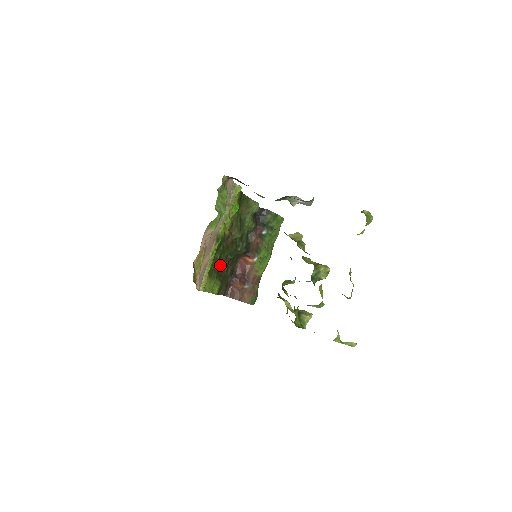
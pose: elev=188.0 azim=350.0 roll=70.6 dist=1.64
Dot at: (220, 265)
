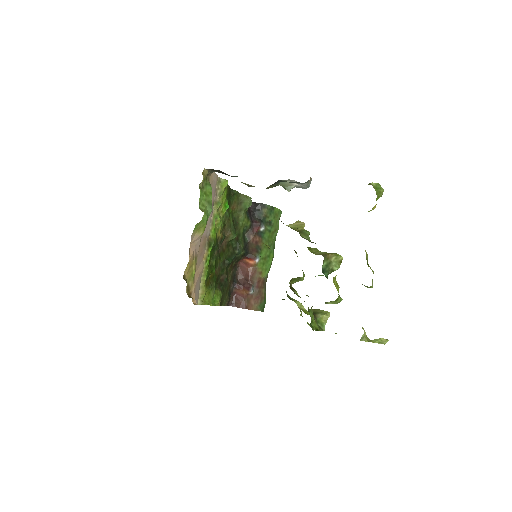
Dot at: (218, 272)
